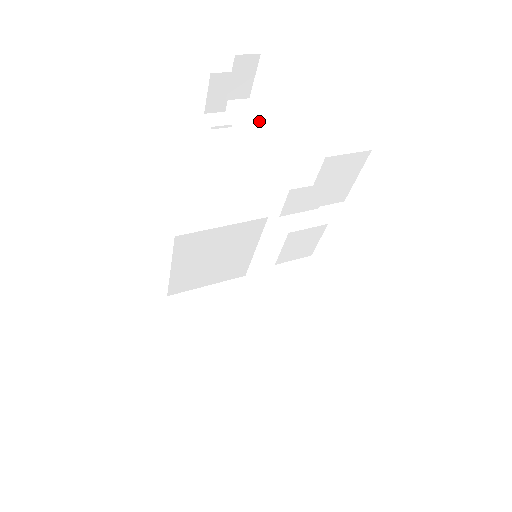
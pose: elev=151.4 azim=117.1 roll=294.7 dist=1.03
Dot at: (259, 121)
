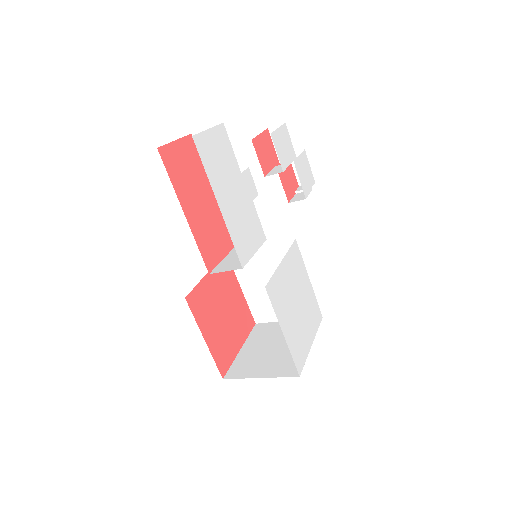
Dot at: occluded
